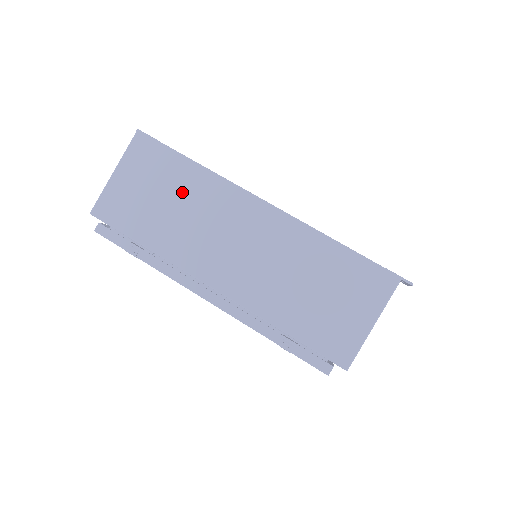
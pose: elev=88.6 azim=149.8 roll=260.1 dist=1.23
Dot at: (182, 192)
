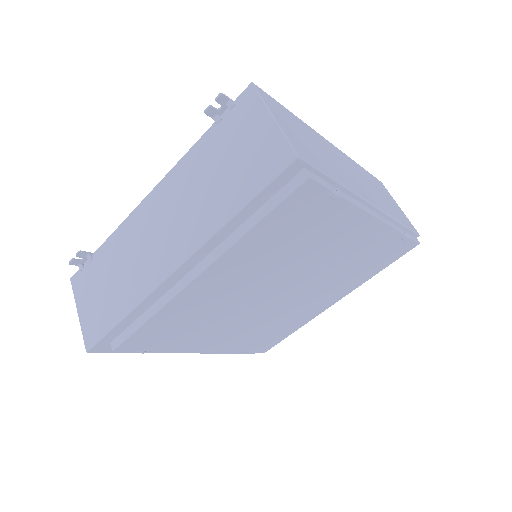
Dot at: (311, 137)
